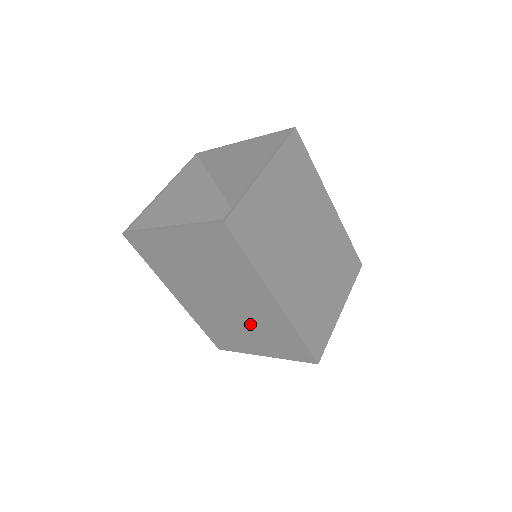
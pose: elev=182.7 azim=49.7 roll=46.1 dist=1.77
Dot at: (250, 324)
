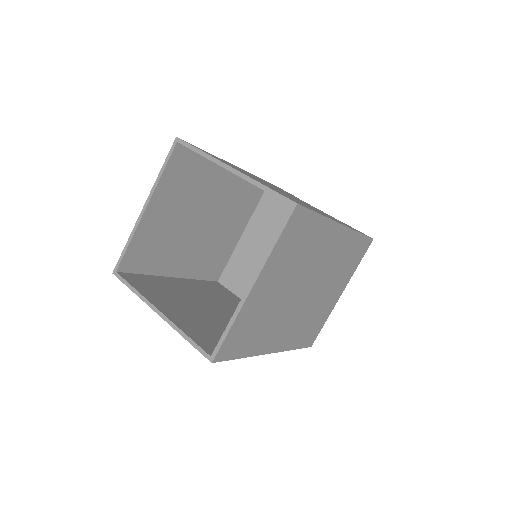
Dot at: occluded
